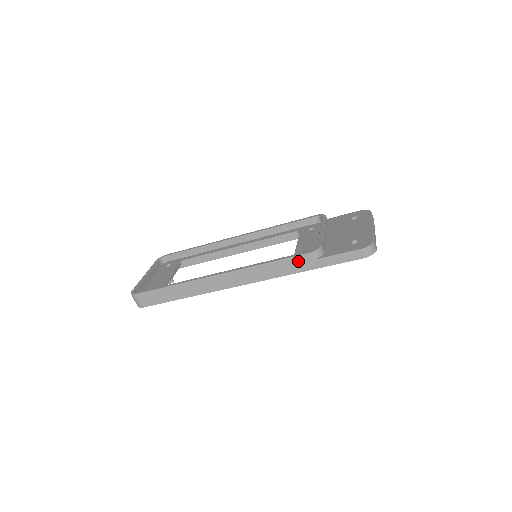
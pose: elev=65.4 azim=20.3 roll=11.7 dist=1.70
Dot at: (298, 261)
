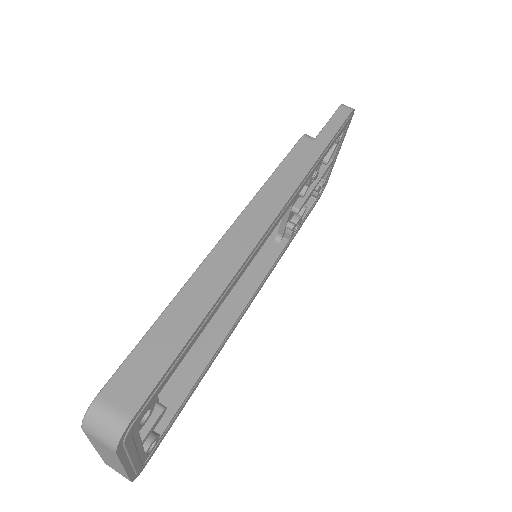
Dot at: (300, 150)
